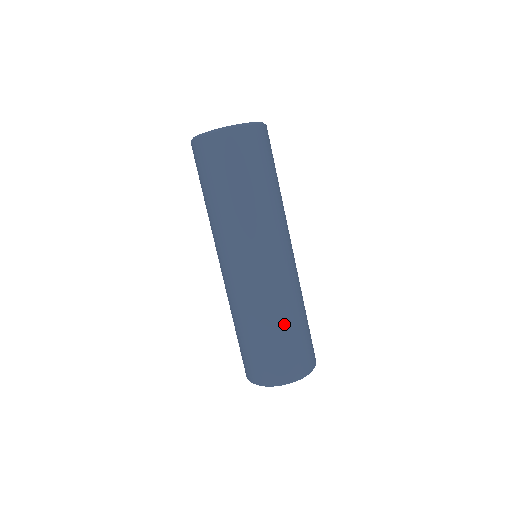
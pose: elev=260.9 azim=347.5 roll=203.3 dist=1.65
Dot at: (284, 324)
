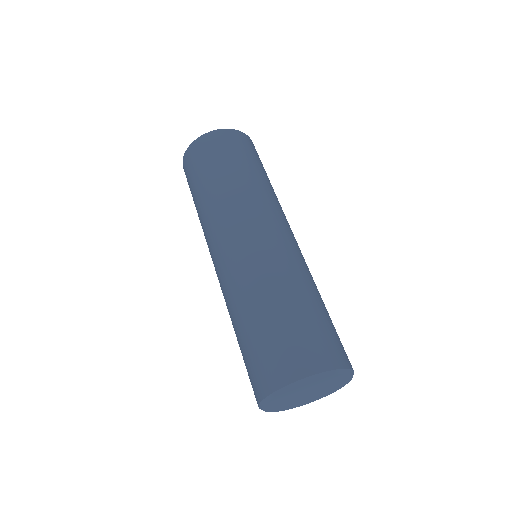
Dot at: (301, 297)
